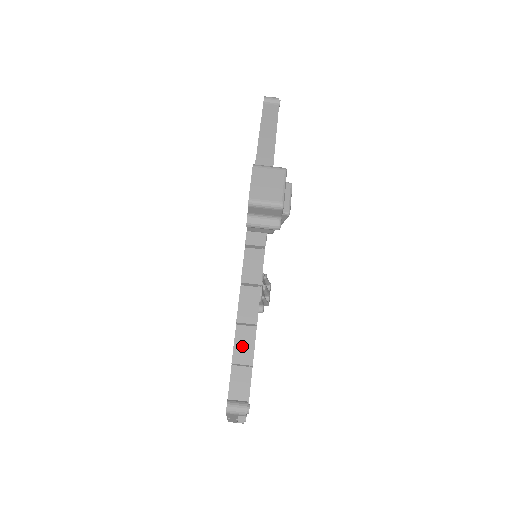
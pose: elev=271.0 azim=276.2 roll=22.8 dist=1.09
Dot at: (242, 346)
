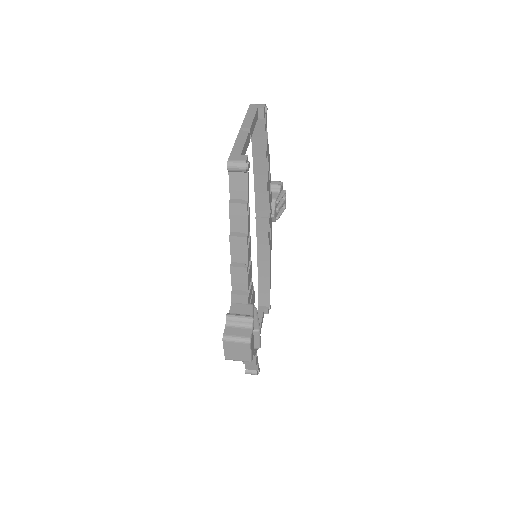
Dot at: occluded
